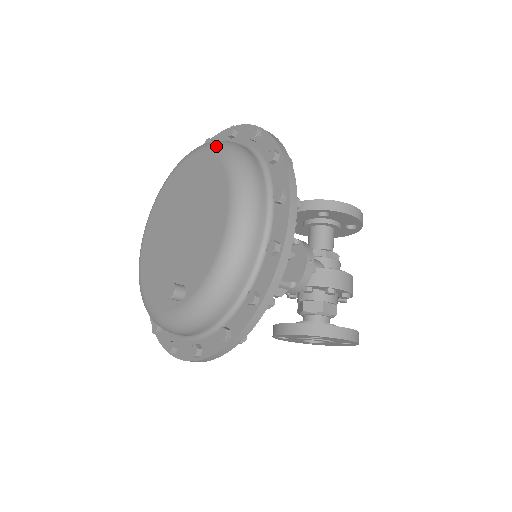
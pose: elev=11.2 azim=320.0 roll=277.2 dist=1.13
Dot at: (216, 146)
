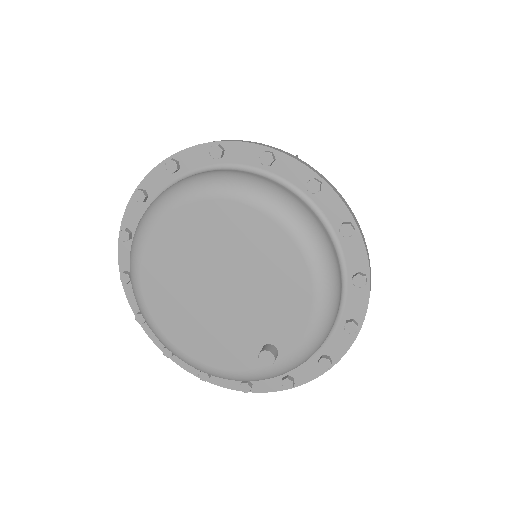
Dot at: (235, 189)
